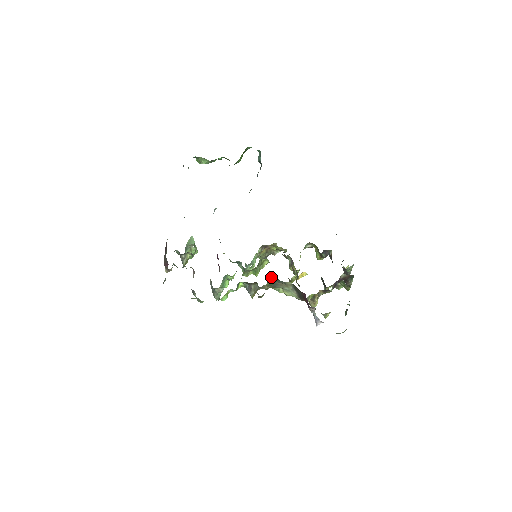
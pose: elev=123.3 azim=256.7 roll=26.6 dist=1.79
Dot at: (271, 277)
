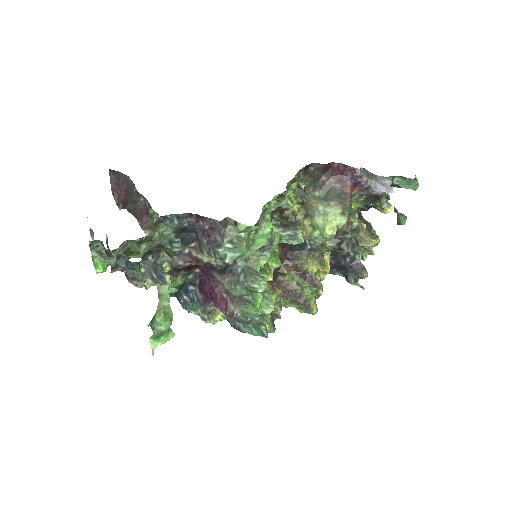
Dot at: occluded
